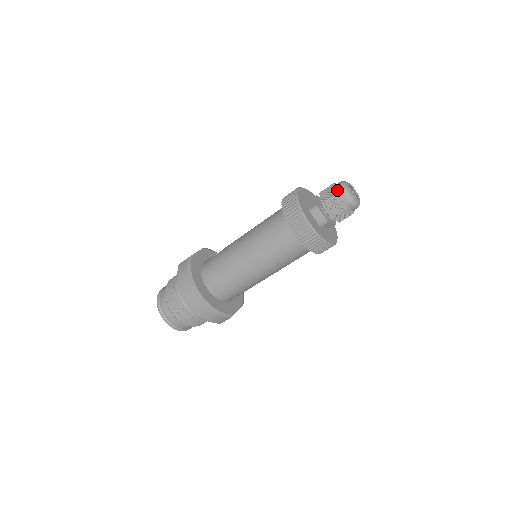
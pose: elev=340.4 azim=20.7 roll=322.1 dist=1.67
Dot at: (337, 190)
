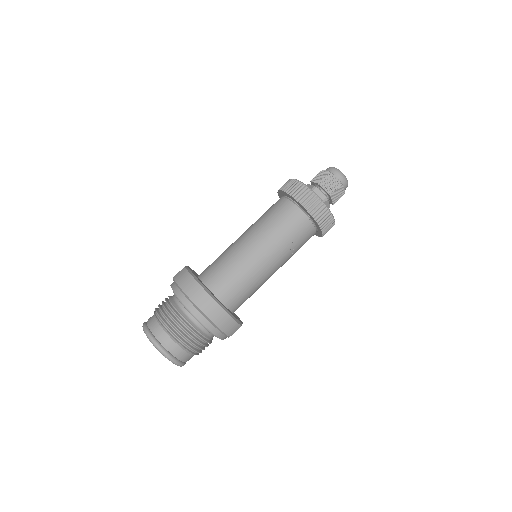
Dot at: (329, 171)
